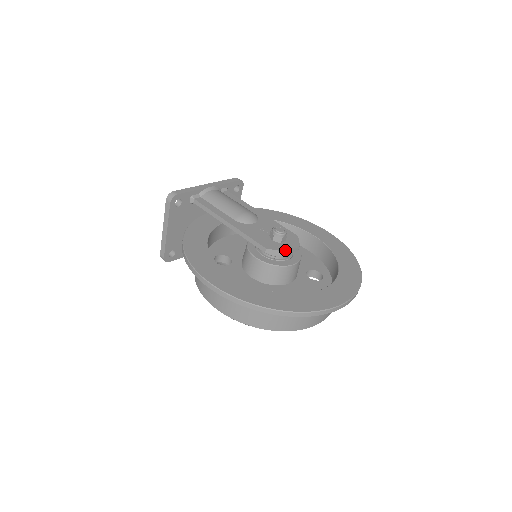
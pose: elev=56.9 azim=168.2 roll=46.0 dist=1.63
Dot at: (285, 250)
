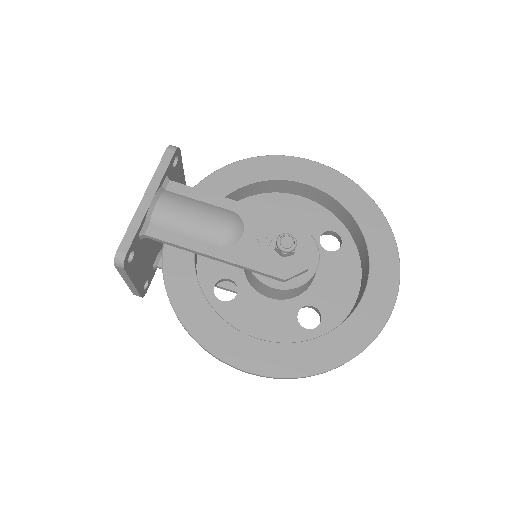
Dot at: (306, 266)
